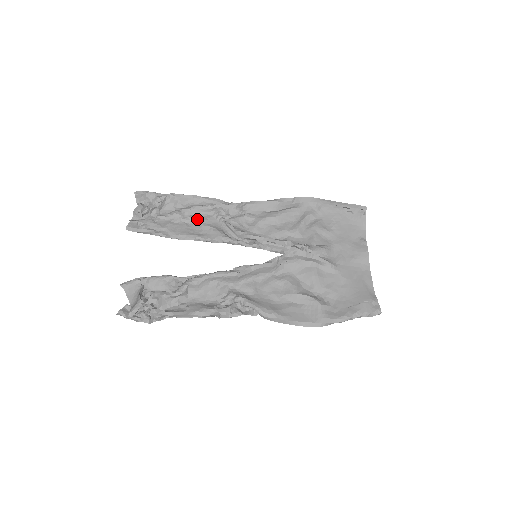
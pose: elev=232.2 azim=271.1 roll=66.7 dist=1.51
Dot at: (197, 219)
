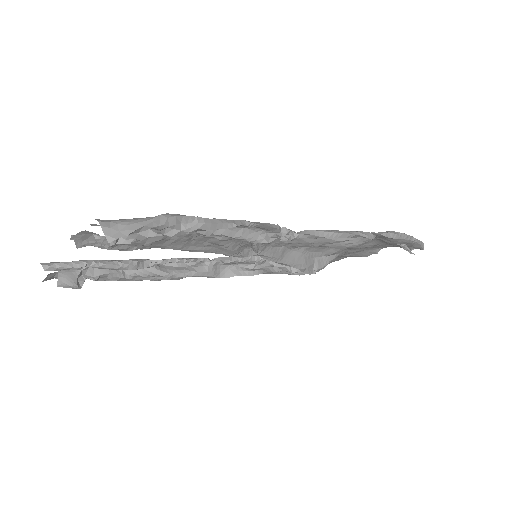
Dot at: (214, 237)
